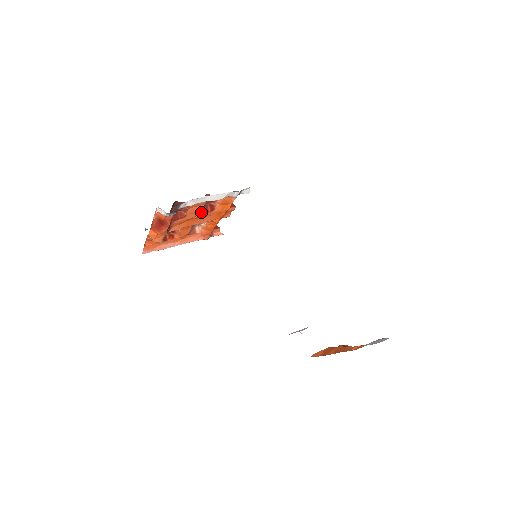
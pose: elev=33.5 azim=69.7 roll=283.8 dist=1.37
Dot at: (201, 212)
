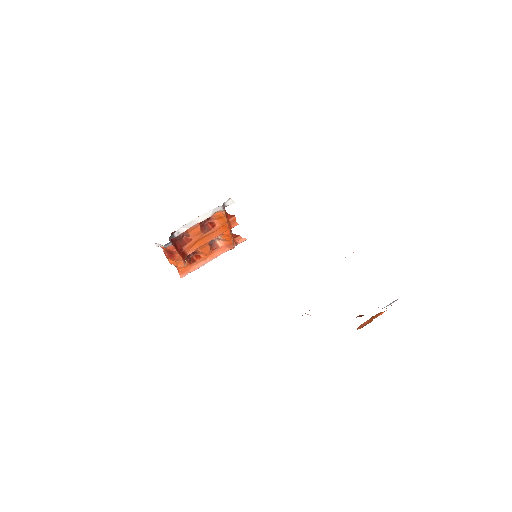
Dot at: (204, 231)
